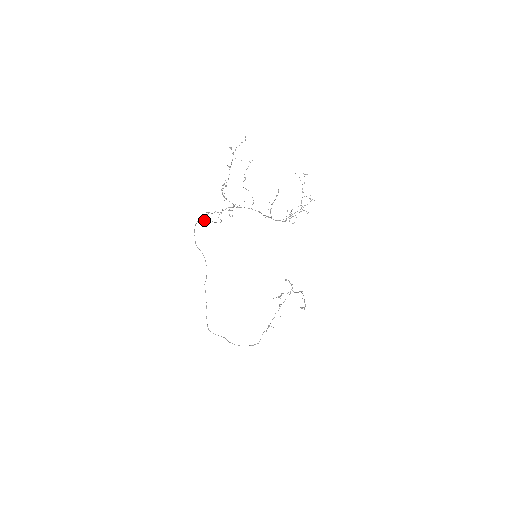
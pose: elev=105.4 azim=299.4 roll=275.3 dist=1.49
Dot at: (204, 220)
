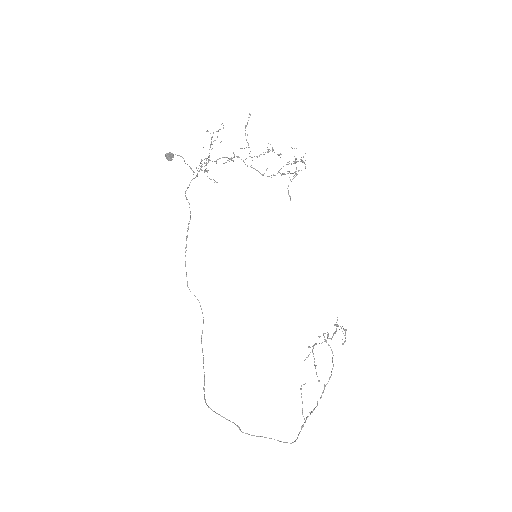
Dot at: occluded
